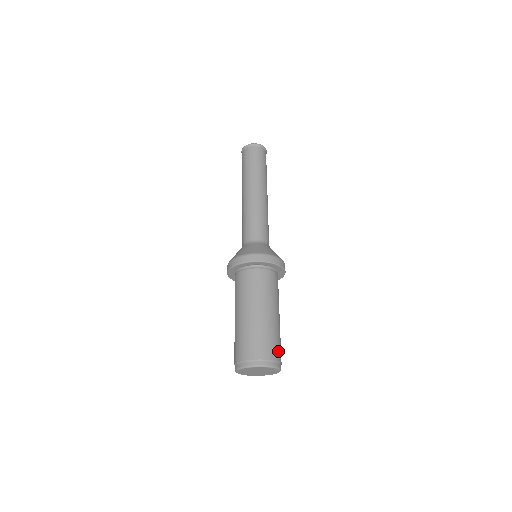
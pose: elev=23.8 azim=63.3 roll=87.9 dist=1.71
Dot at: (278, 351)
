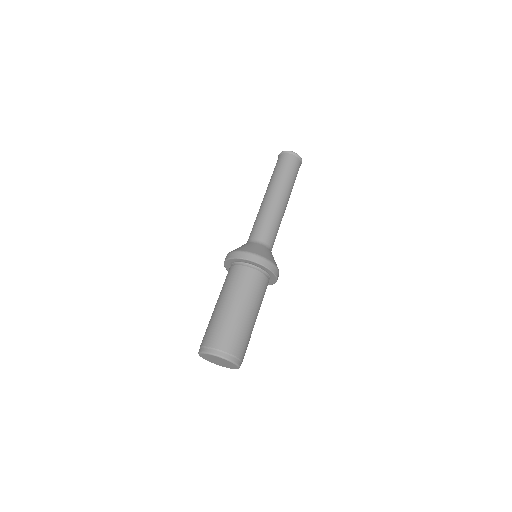
Dot at: (226, 341)
